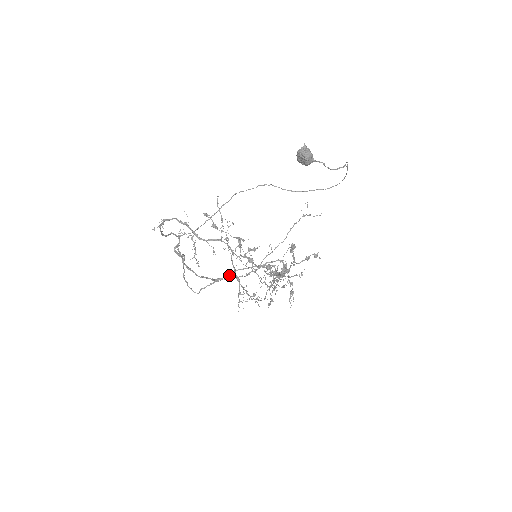
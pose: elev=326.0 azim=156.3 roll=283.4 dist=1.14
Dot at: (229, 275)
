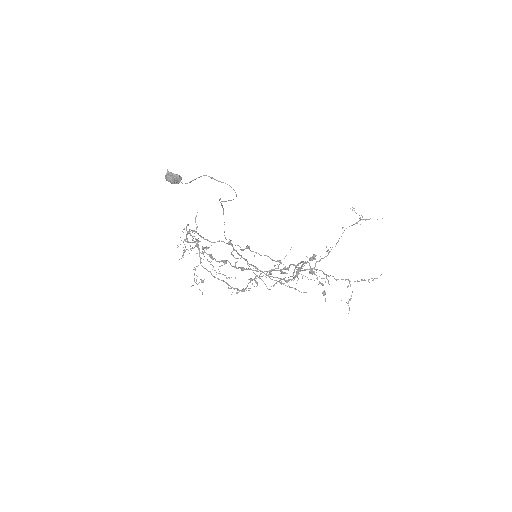
Dot at: occluded
